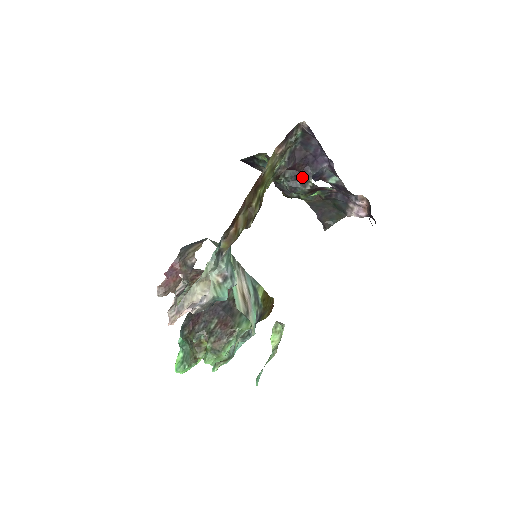
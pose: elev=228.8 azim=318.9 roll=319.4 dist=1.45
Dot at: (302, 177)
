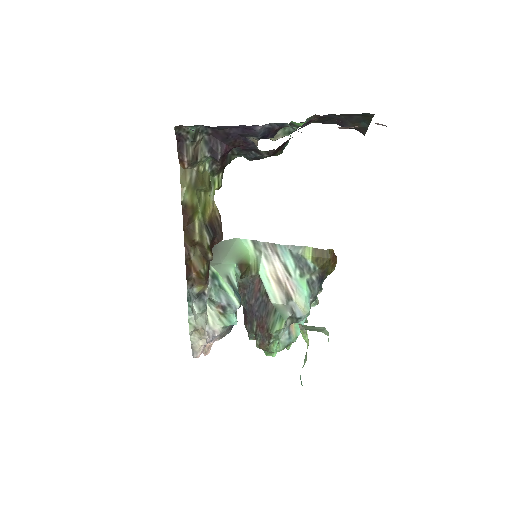
Dot at: (249, 148)
